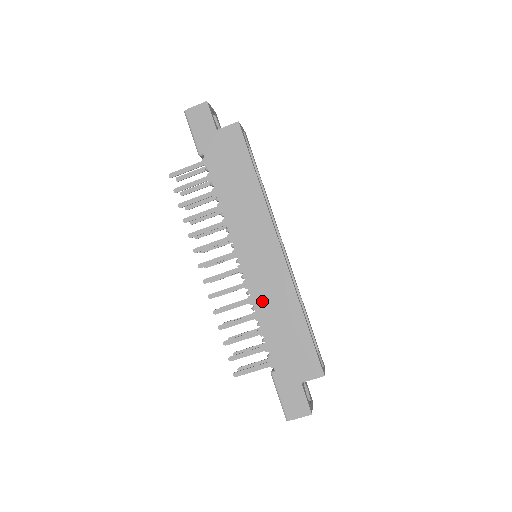
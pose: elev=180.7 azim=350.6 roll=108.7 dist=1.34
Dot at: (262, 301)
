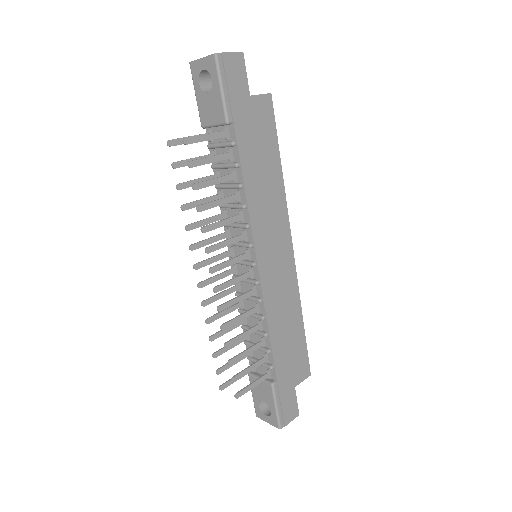
Dot at: (274, 309)
